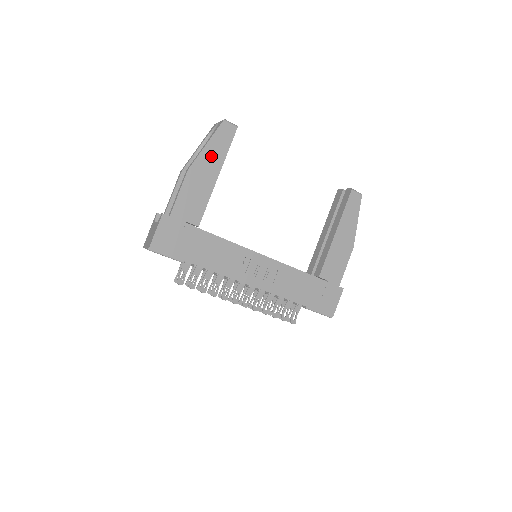
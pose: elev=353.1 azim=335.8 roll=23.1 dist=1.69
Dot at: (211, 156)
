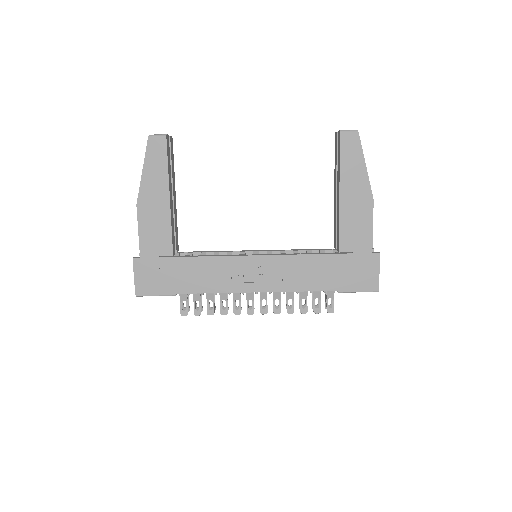
Dot at: (153, 180)
